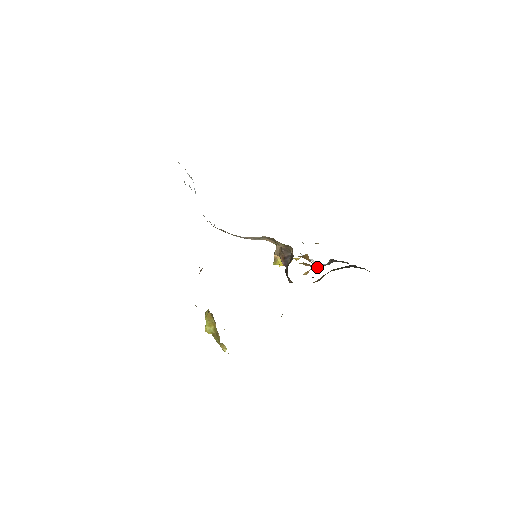
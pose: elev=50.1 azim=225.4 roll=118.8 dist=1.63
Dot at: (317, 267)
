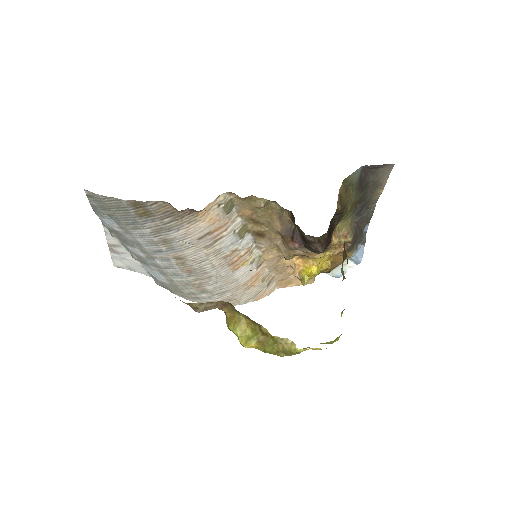
Dot at: (344, 232)
